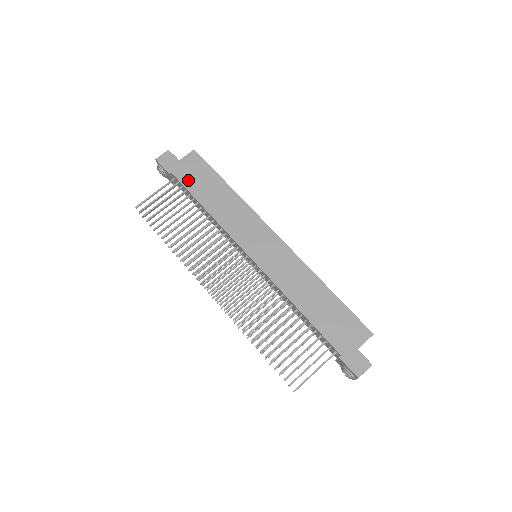
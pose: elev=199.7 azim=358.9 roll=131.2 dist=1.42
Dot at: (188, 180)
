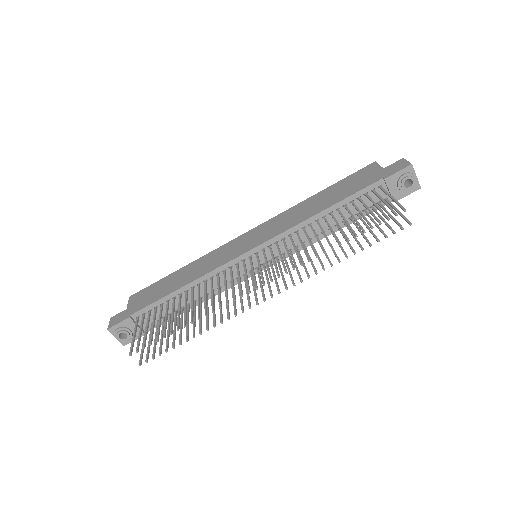
Dot at: (148, 301)
